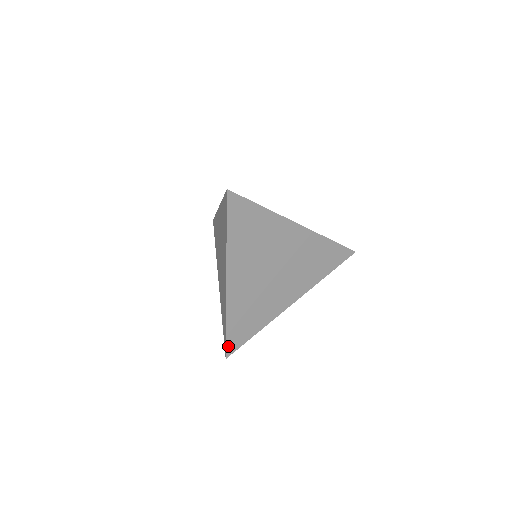
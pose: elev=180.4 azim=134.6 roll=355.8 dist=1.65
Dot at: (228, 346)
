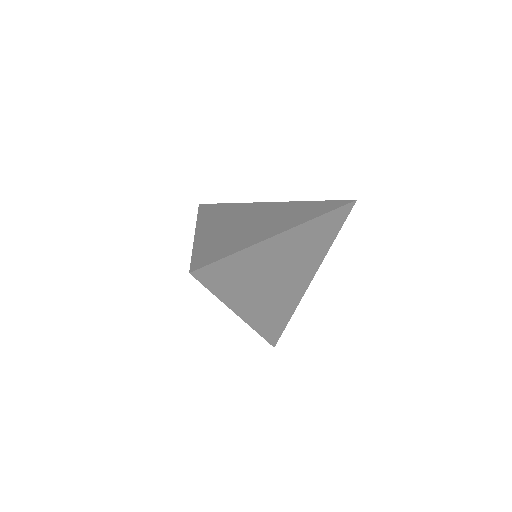
Dot at: (271, 341)
